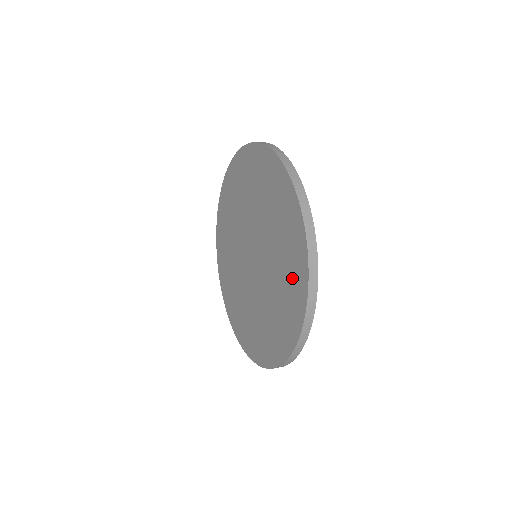
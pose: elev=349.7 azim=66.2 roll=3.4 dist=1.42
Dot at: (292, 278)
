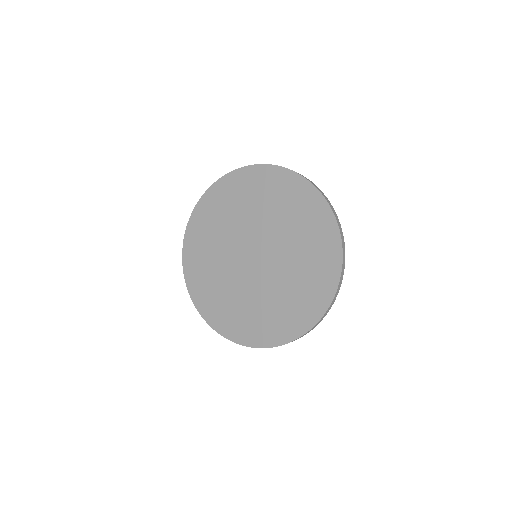
Dot at: (287, 318)
